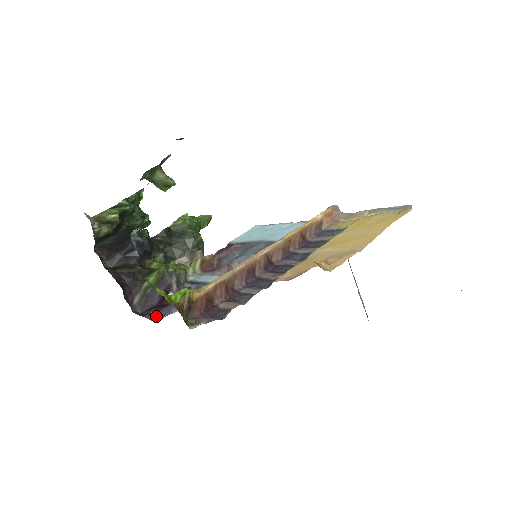
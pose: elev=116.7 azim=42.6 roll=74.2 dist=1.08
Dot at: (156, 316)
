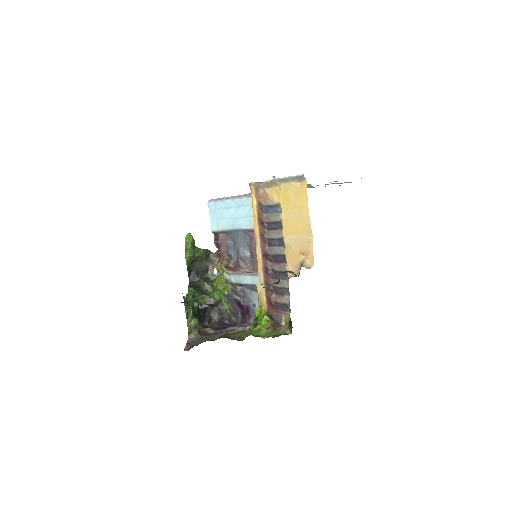
Dot at: (252, 319)
